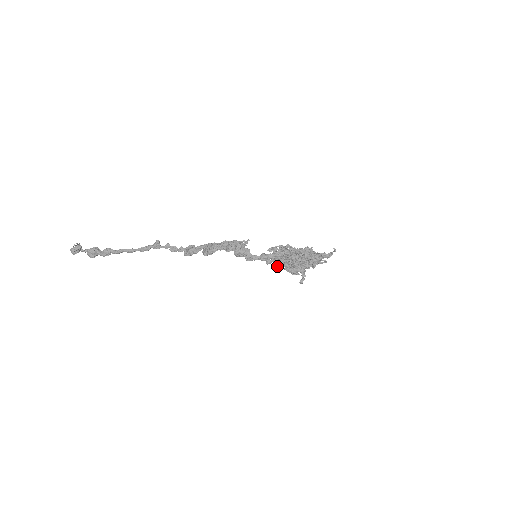
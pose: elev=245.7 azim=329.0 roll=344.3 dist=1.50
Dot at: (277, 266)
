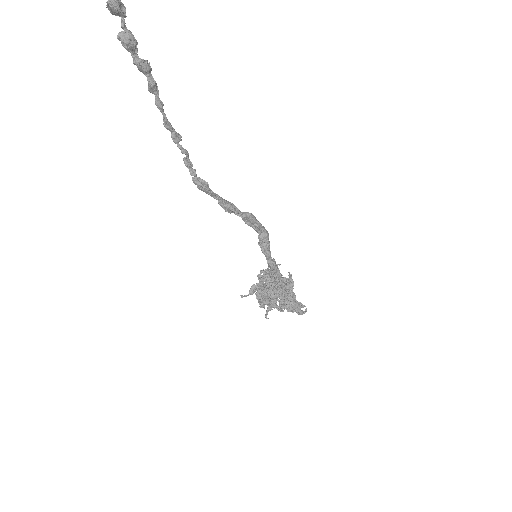
Dot at: (270, 282)
